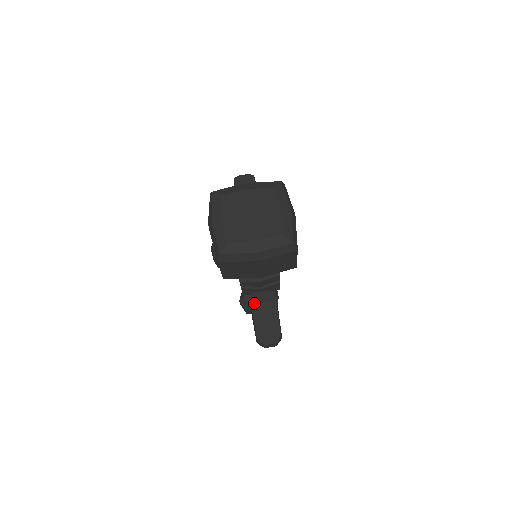
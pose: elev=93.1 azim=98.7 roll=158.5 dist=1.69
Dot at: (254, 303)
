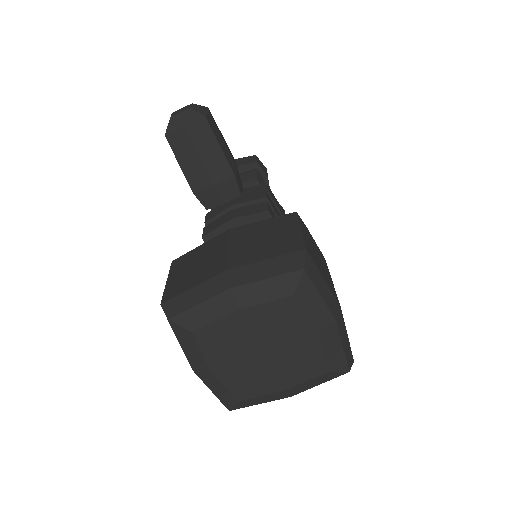
Dot at: occluded
